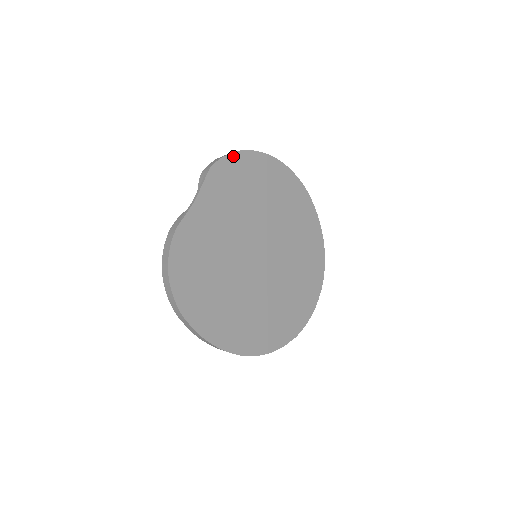
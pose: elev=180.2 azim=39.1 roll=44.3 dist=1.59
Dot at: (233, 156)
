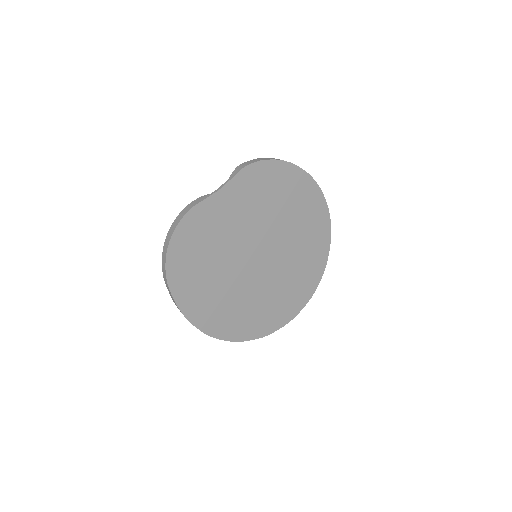
Dot at: (272, 162)
